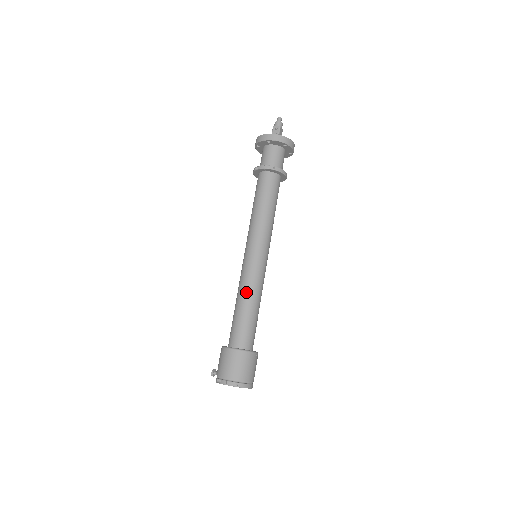
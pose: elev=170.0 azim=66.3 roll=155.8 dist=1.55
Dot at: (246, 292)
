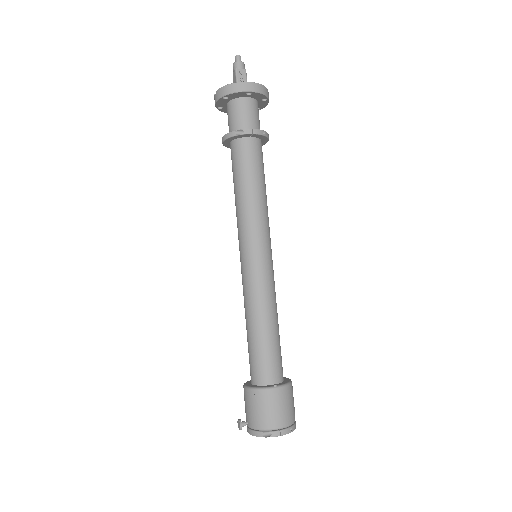
Dot at: (268, 309)
